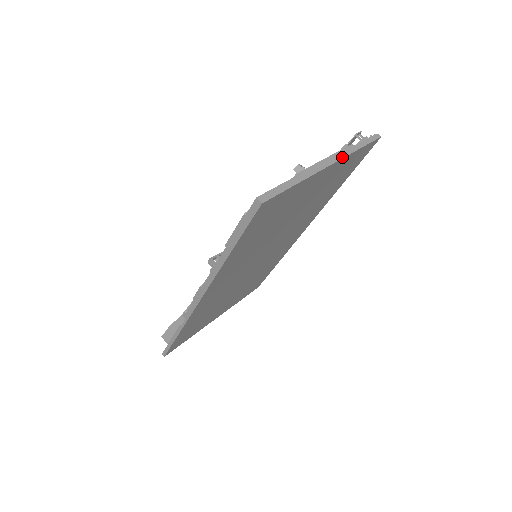
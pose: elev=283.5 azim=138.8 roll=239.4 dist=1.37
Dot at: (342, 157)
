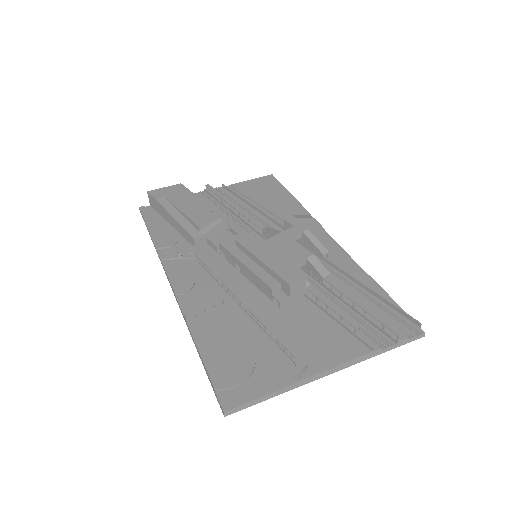
Dot at: (353, 364)
